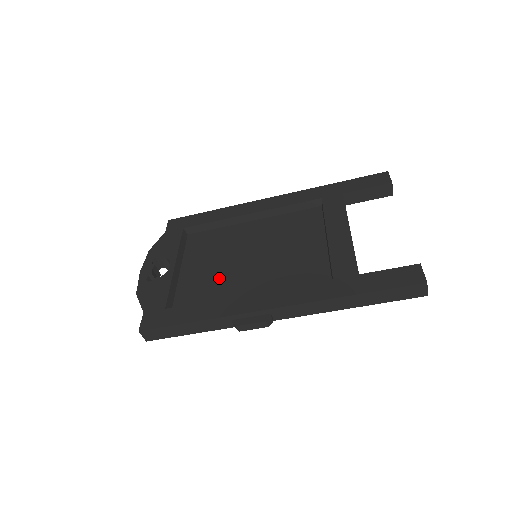
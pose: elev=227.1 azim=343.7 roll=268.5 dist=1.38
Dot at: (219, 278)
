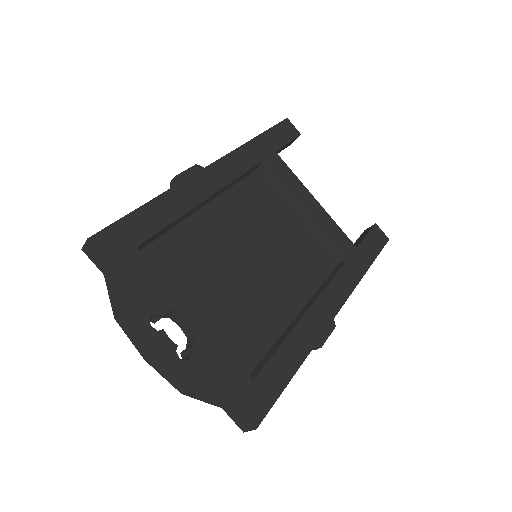
Dot at: (250, 303)
